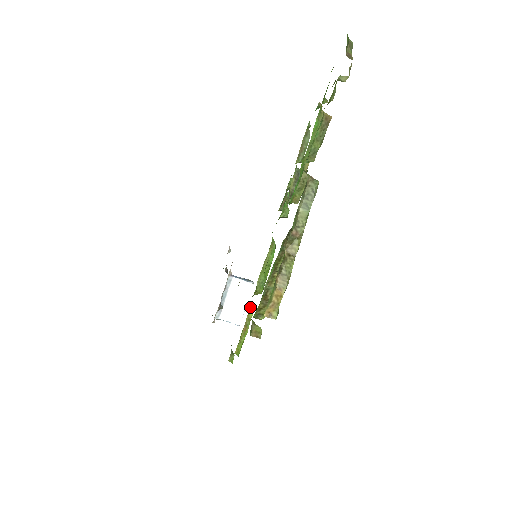
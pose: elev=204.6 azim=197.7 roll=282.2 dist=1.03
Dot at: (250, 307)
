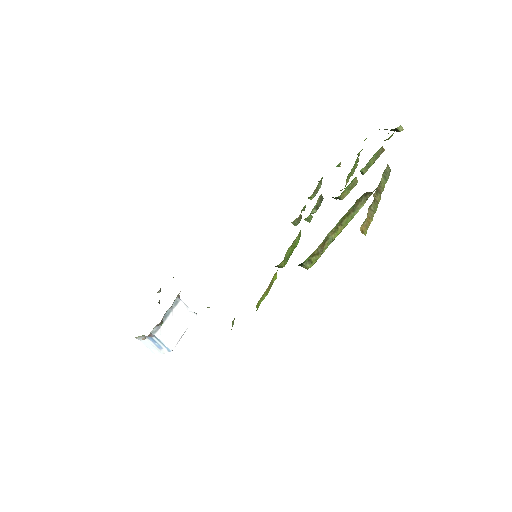
Dot at: occluded
